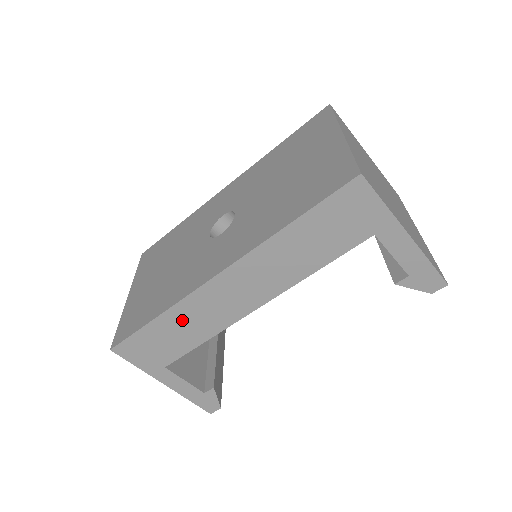
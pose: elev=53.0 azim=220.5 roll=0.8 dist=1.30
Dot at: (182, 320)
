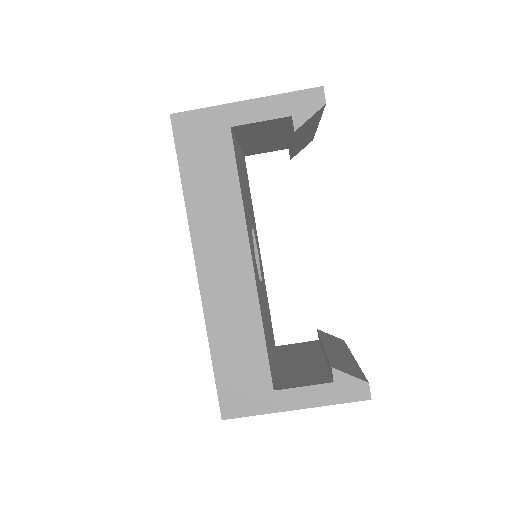
Dot at: (226, 332)
